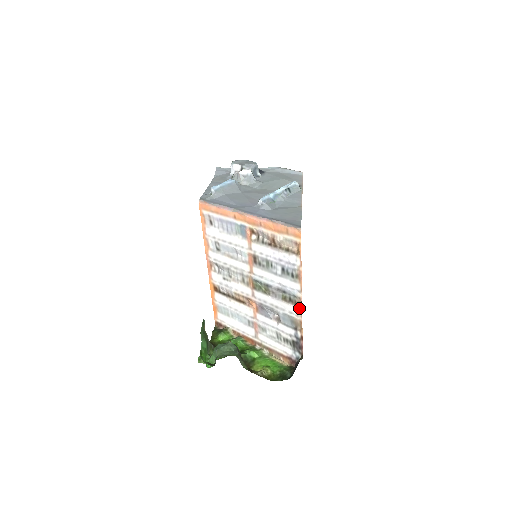
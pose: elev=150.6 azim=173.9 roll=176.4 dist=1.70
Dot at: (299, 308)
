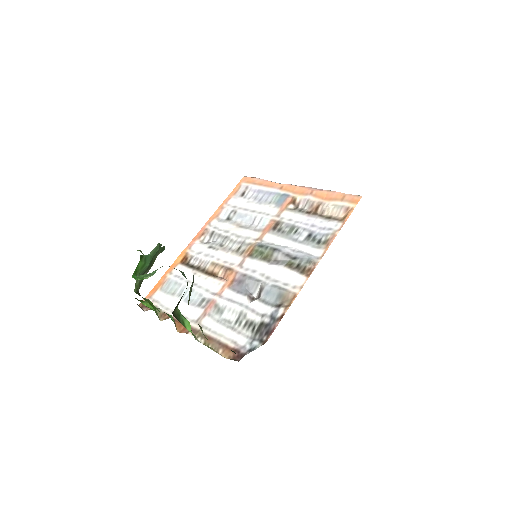
Dot at: (305, 276)
